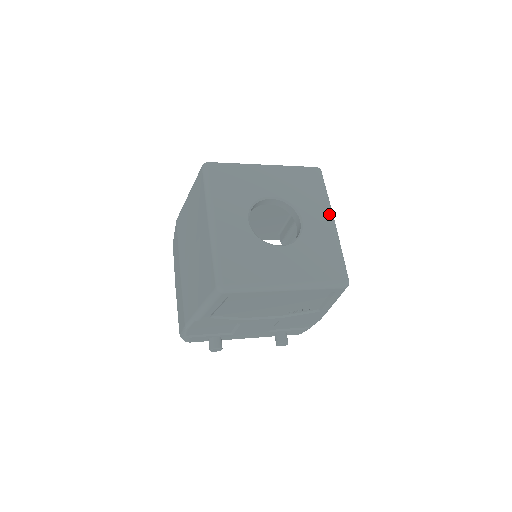
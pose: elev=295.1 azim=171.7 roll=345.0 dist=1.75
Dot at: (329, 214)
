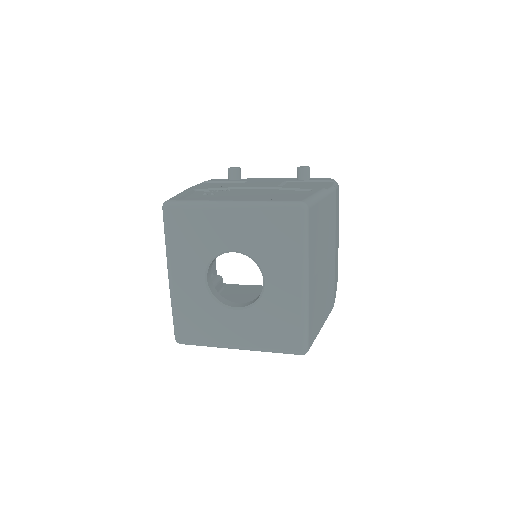
Dot at: (300, 276)
